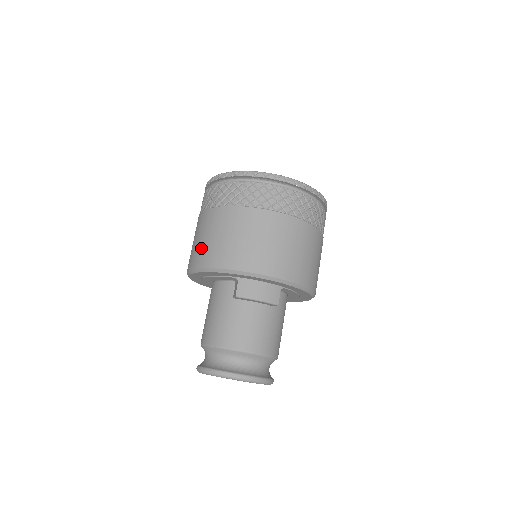
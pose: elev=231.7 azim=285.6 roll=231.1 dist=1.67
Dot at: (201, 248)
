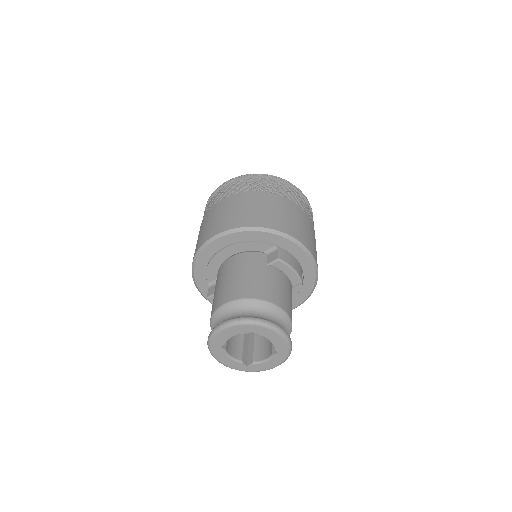
Dot at: (243, 214)
